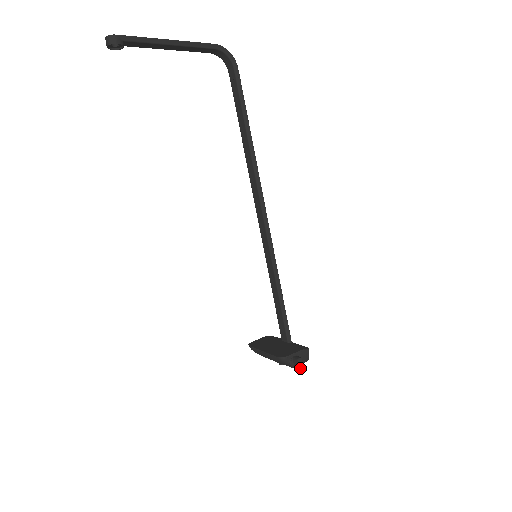
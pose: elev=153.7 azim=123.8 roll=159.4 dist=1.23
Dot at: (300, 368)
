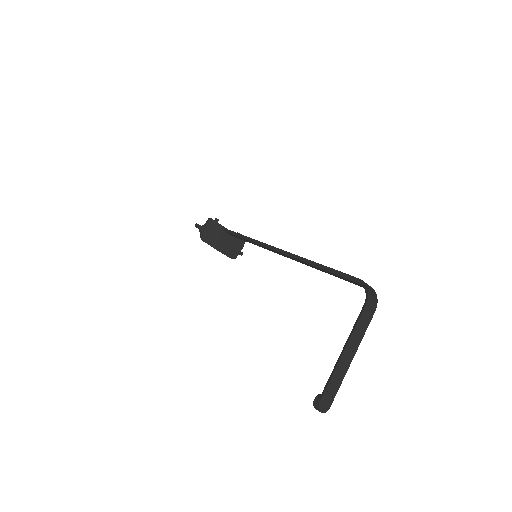
Dot at: occluded
